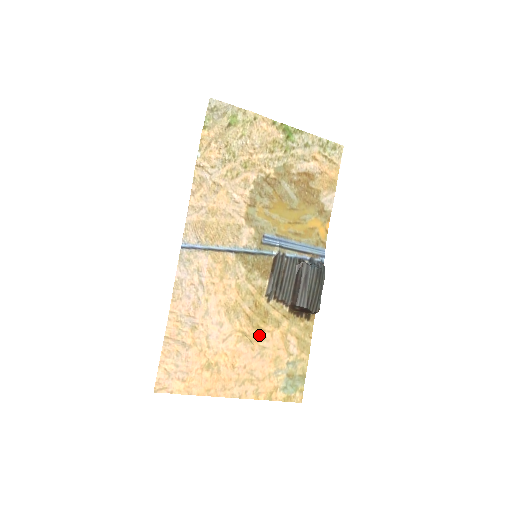
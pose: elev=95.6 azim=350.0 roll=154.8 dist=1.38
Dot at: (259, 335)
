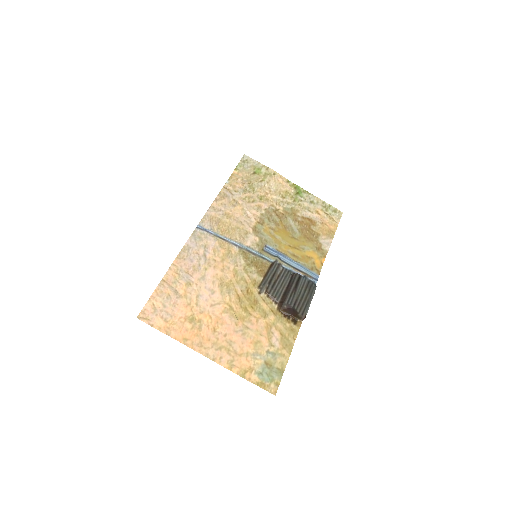
Dot at: (245, 316)
